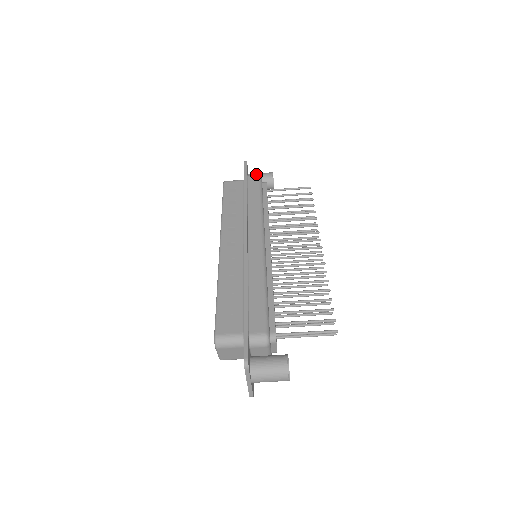
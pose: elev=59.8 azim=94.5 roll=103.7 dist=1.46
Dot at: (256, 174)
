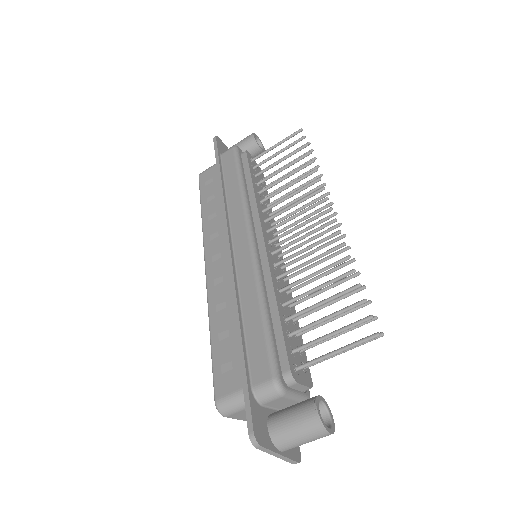
Dot at: (234, 145)
